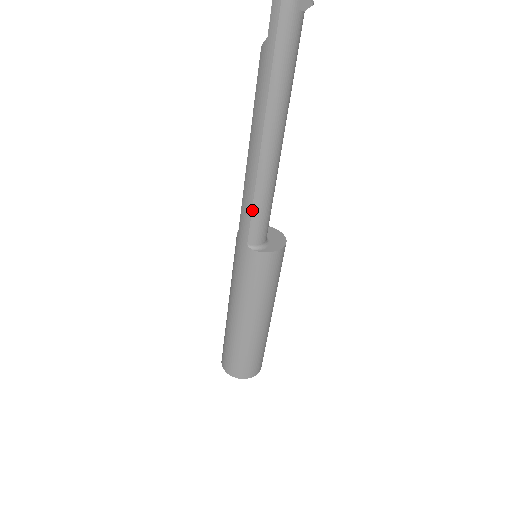
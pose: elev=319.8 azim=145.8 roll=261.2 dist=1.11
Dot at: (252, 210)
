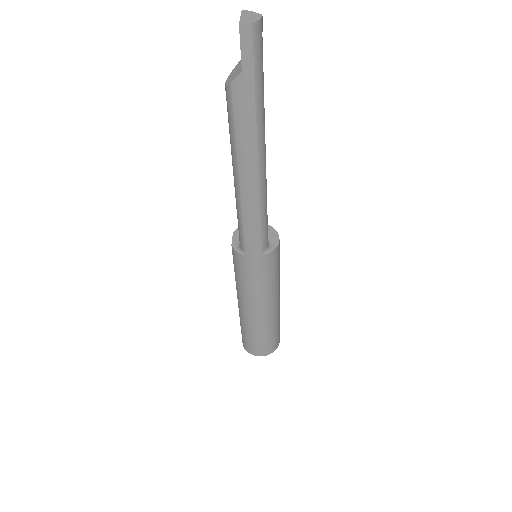
Dot at: (261, 224)
